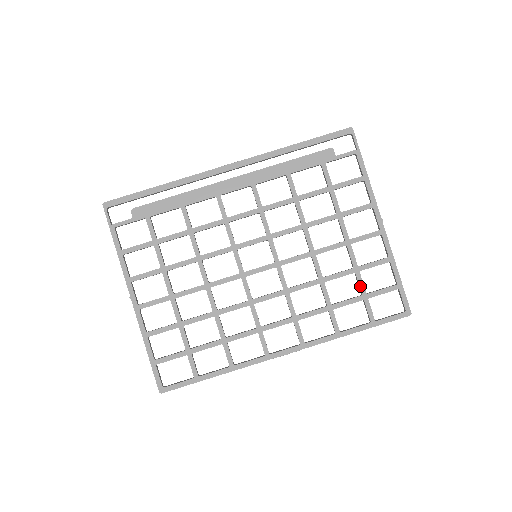
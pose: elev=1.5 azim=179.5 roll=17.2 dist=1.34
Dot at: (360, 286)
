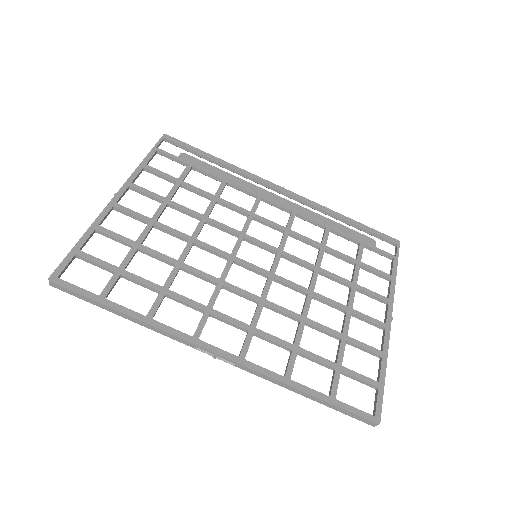
Dot at: (339, 353)
